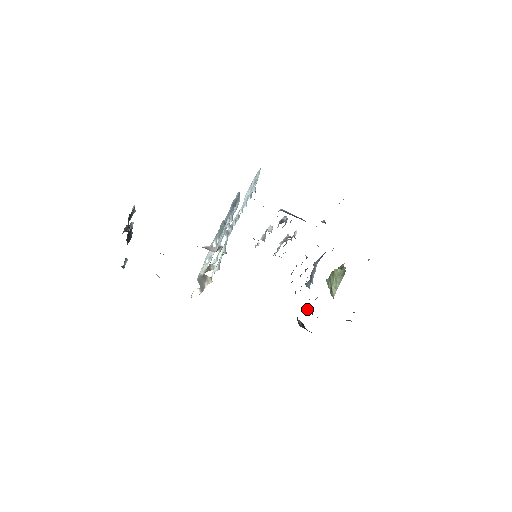
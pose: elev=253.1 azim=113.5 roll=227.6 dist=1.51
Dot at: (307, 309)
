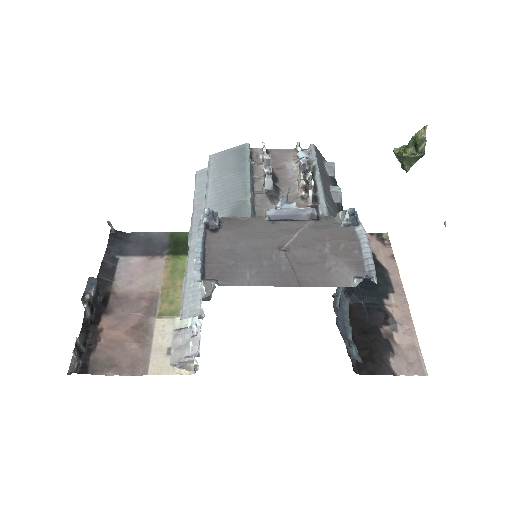
Dot at: occluded
